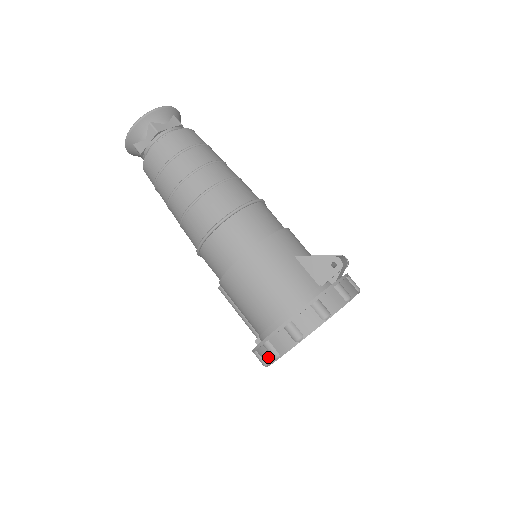
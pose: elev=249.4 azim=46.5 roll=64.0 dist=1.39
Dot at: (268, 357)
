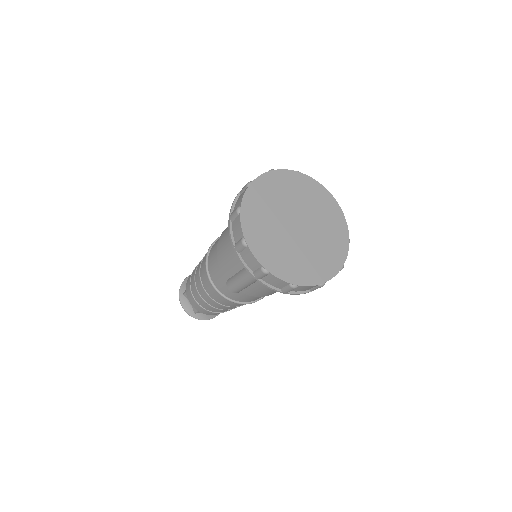
Dot at: (237, 224)
